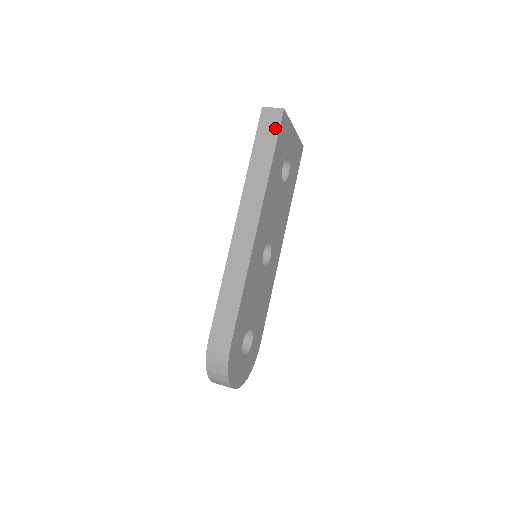
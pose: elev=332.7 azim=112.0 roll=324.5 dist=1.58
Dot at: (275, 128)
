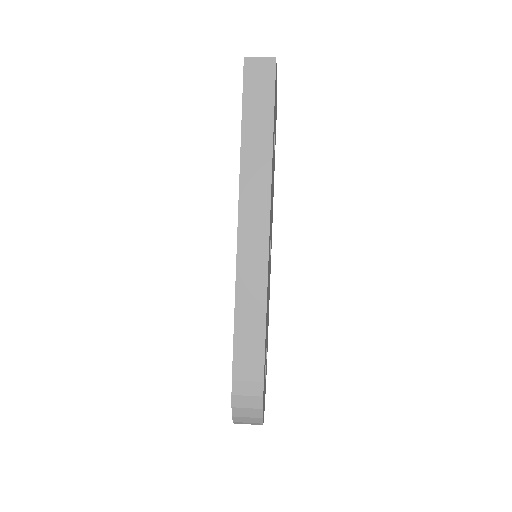
Dot at: (268, 87)
